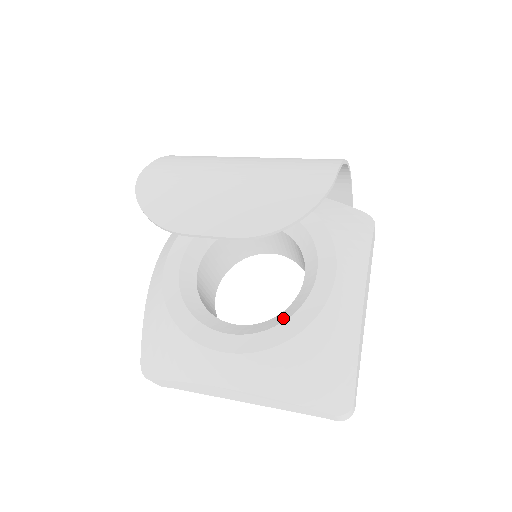
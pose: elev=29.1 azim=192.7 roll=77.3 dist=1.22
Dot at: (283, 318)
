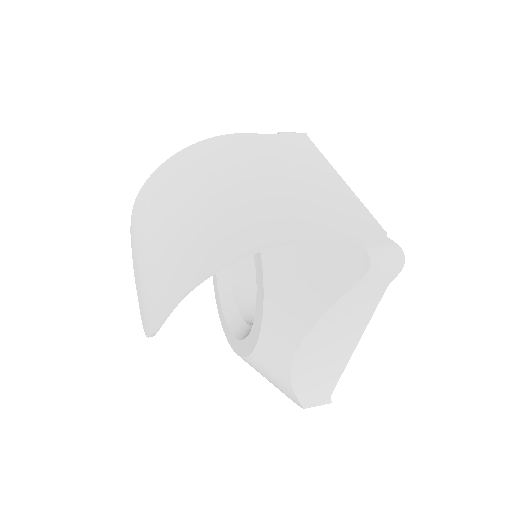
Dot at: (241, 335)
